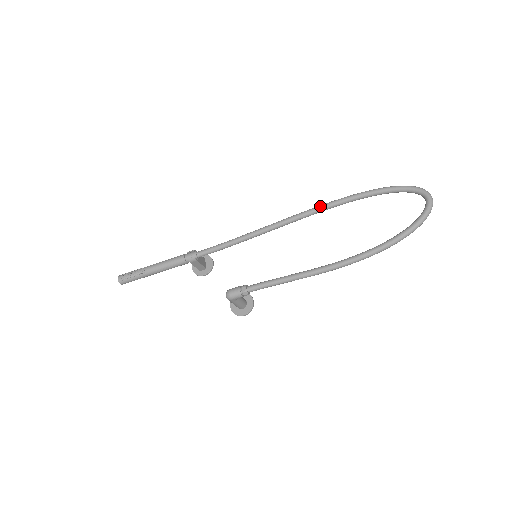
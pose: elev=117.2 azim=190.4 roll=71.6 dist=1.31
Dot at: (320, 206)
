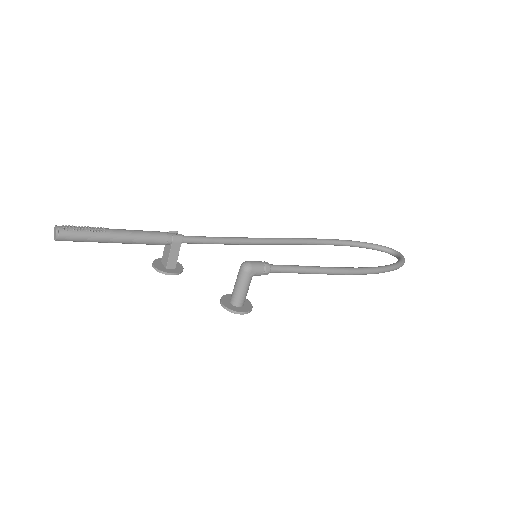
Dot at: (310, 238)
